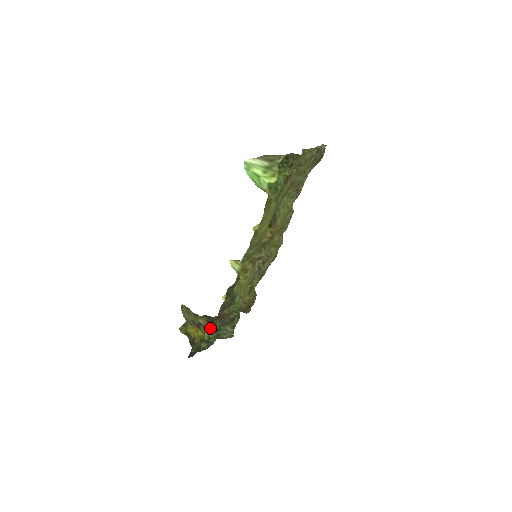
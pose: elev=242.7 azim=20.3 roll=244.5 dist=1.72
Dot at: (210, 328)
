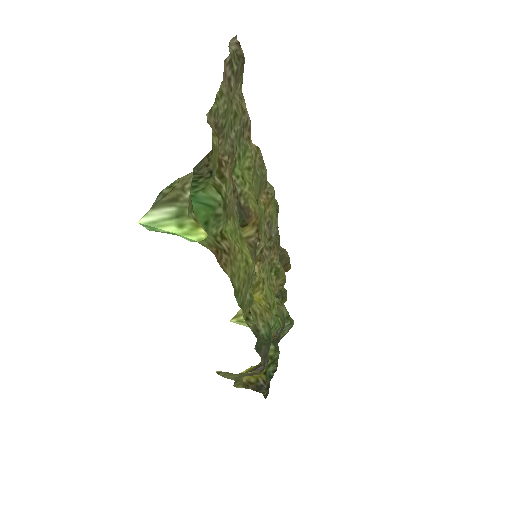
Dot at: occluded
